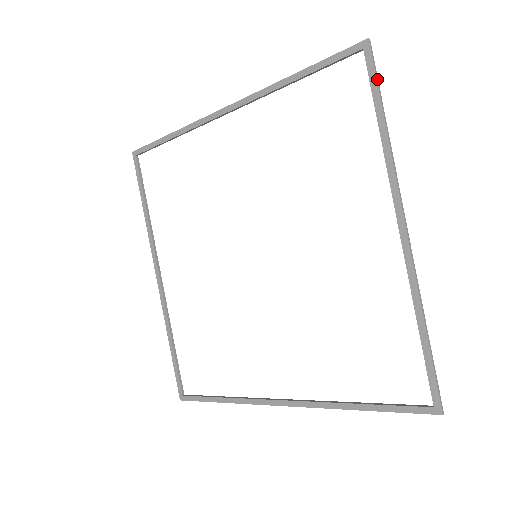
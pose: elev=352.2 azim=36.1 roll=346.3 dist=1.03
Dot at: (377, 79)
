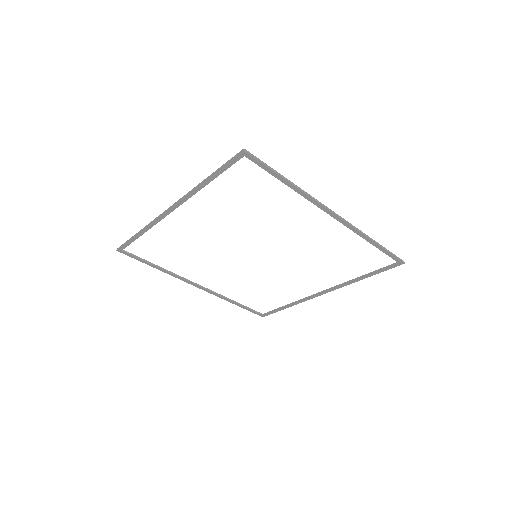
Dot at: (266, 165)
